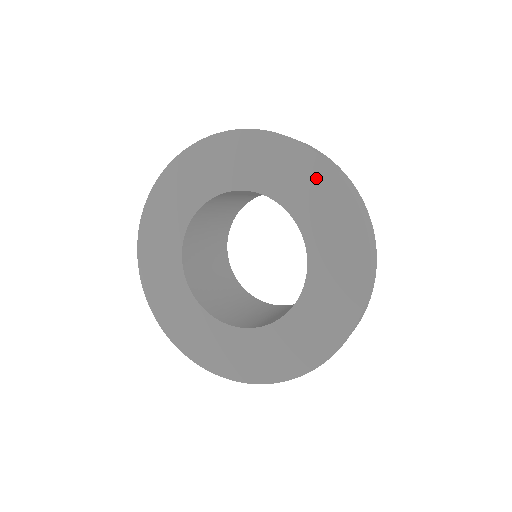
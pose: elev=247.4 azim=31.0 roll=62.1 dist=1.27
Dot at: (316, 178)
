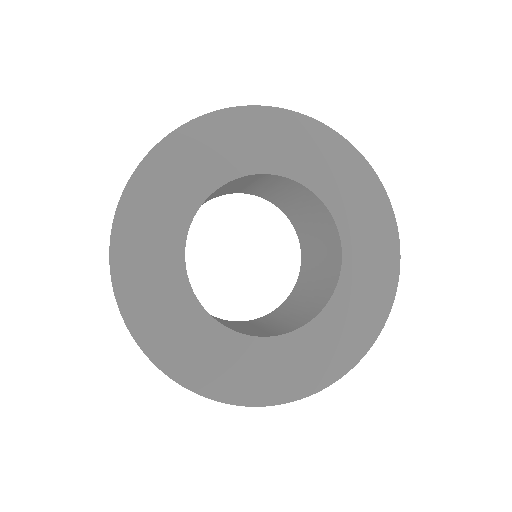
Dot at: (371, 199)
